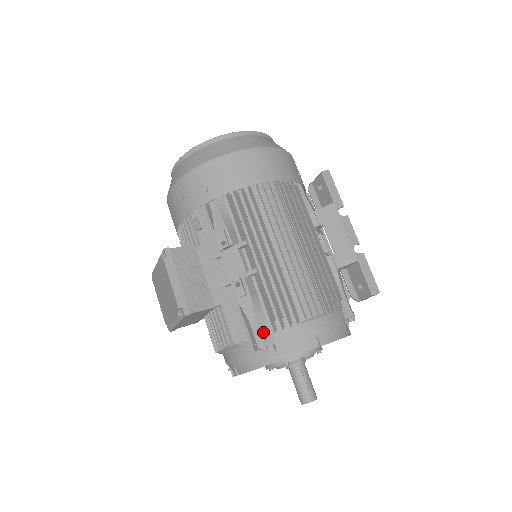
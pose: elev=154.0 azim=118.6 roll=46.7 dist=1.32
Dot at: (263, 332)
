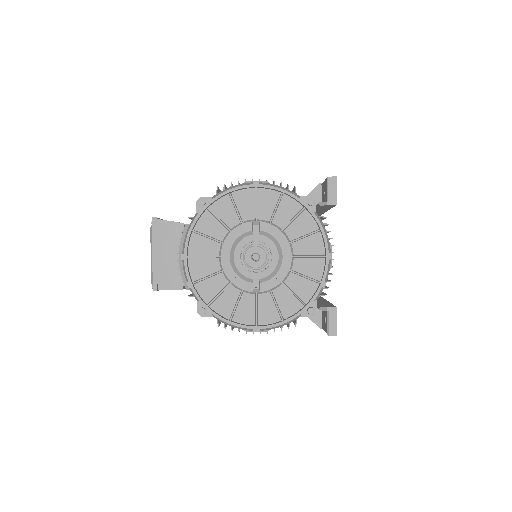
Dot at: occluded
